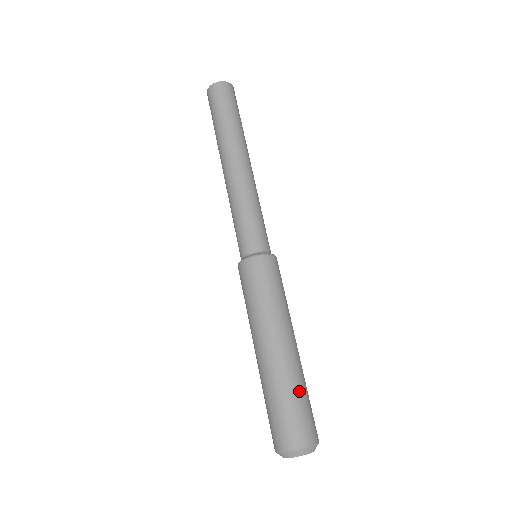
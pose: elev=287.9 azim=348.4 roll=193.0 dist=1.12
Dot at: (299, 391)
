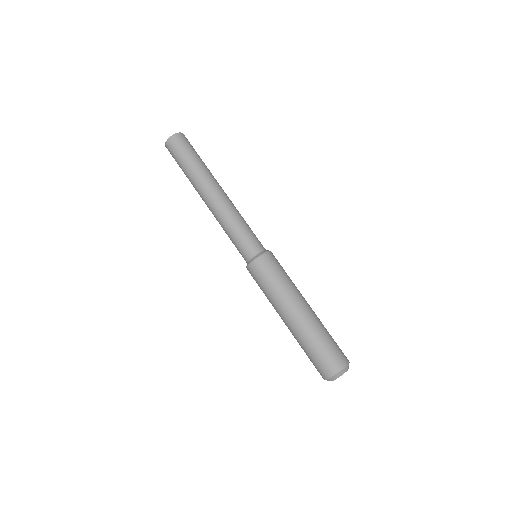
Dot at: (328, 333)
